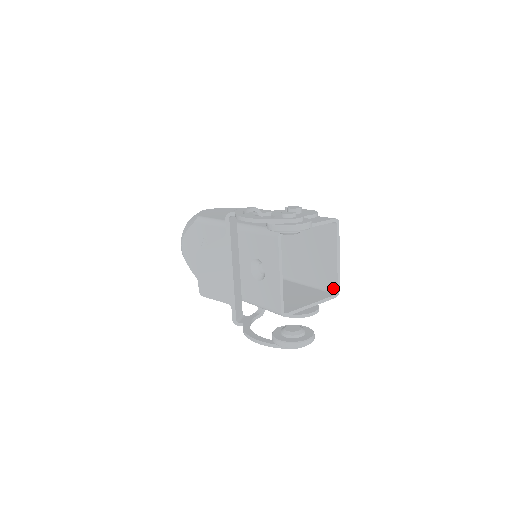
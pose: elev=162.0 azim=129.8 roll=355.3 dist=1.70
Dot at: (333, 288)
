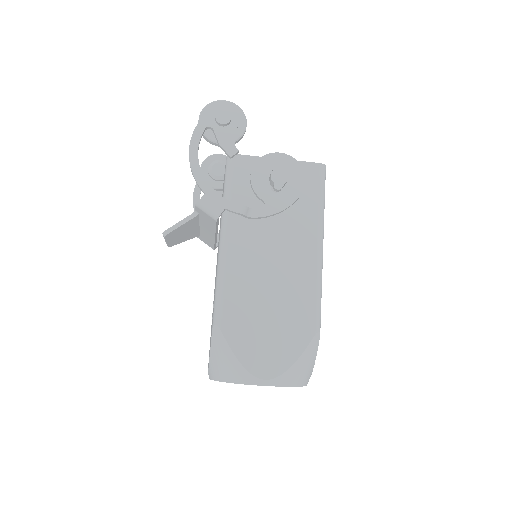
Dot at: occluded
